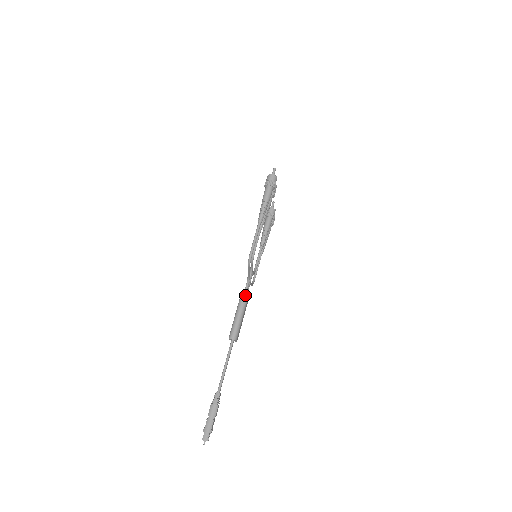
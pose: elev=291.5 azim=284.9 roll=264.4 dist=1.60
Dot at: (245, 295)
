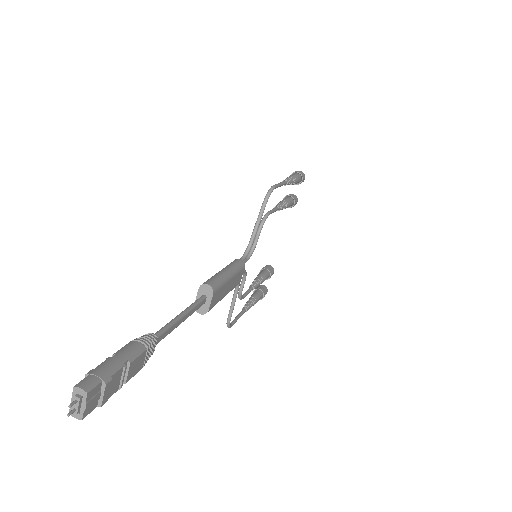
Dot at: (239, 262)
